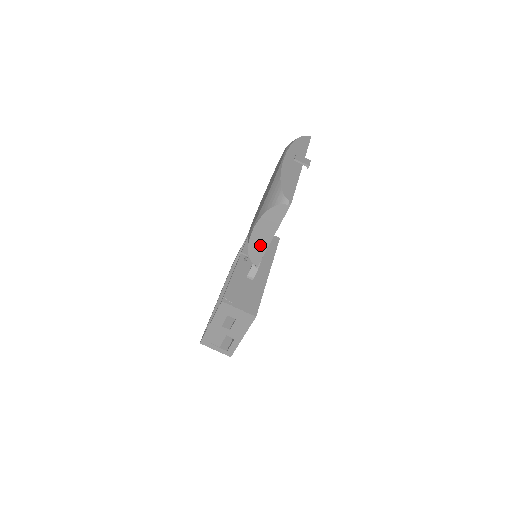
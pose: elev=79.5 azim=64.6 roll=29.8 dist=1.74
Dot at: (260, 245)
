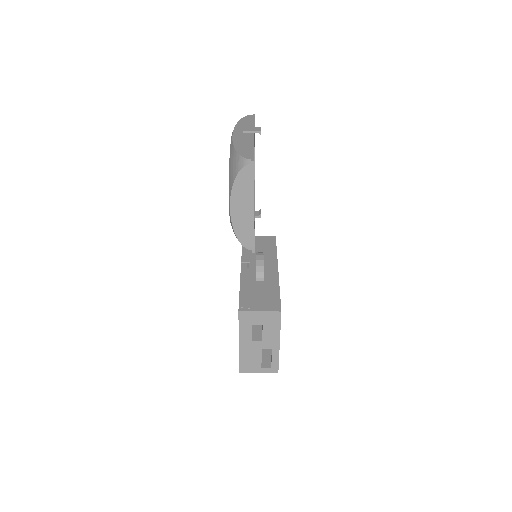
Dot at: (245, 224)
